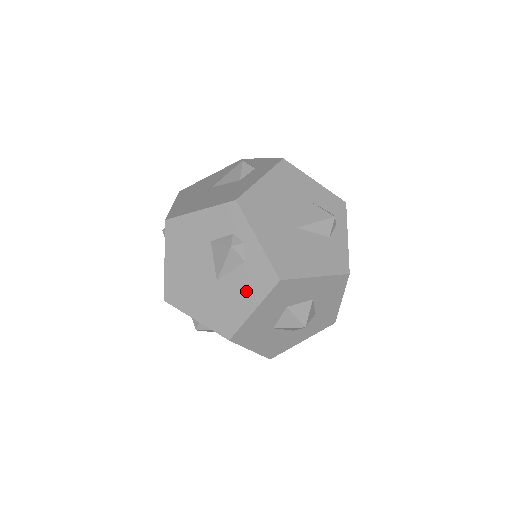
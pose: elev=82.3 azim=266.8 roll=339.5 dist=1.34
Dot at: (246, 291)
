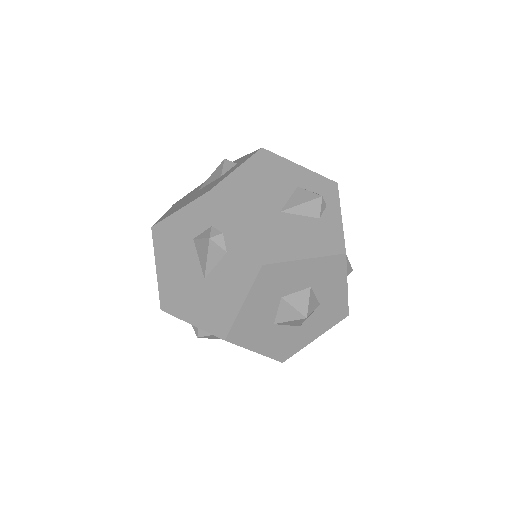
Dot at: (232, 284)
